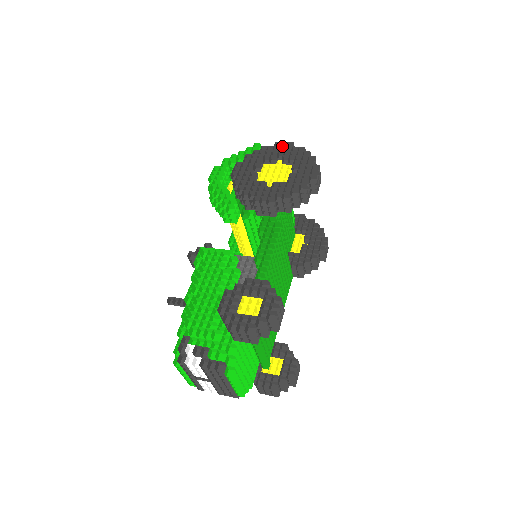
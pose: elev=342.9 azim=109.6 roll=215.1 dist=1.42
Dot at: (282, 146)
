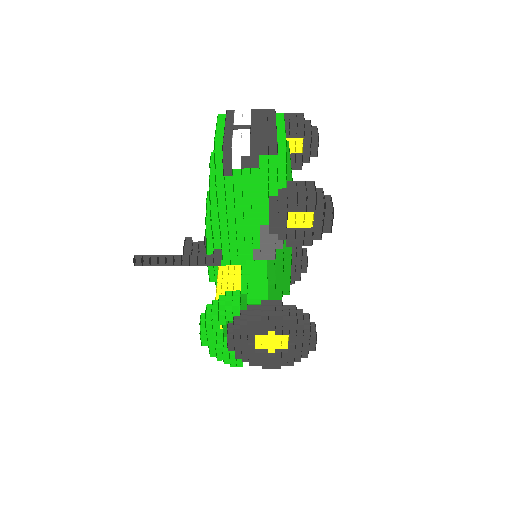
Dot at: occluded
